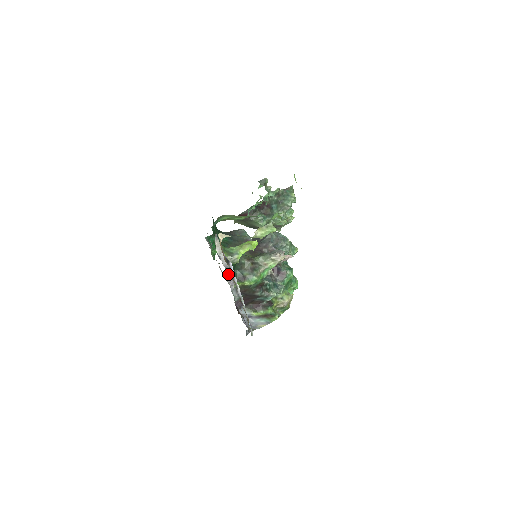
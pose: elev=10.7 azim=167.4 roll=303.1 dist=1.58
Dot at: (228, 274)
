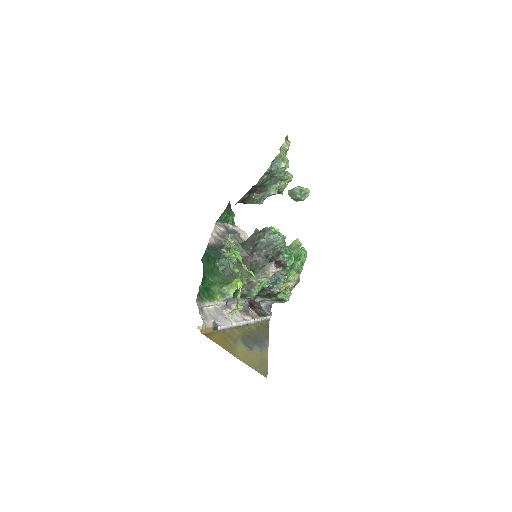
Dot at: (229, 303)
